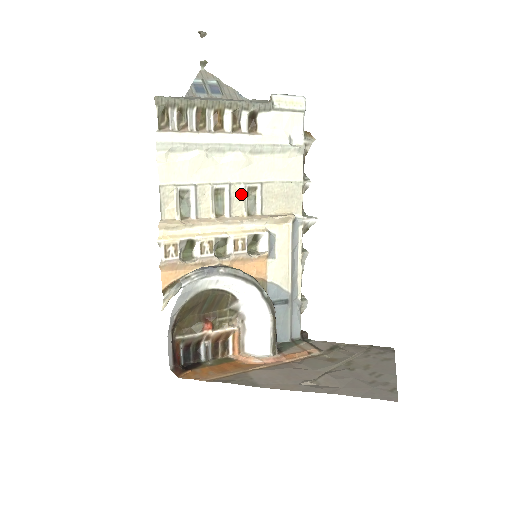
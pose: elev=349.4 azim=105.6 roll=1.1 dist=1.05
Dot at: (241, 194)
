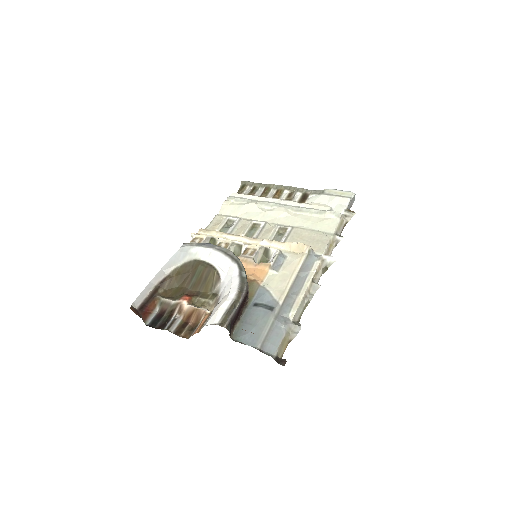
Dot at: (272, 229)
